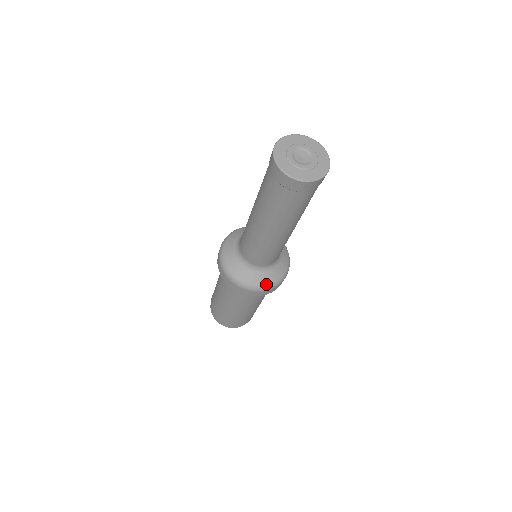
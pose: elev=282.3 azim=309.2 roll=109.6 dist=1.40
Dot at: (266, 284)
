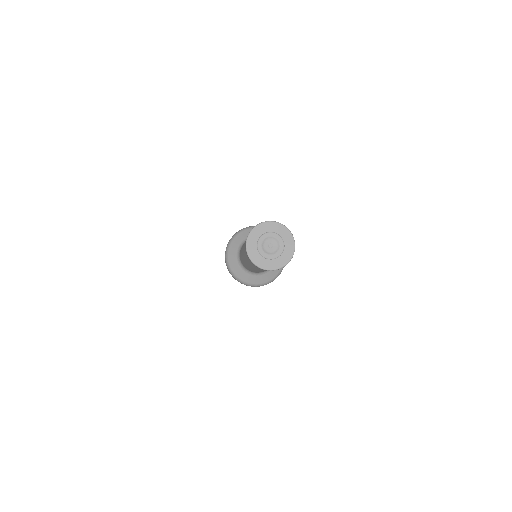
Dot at: occluded
